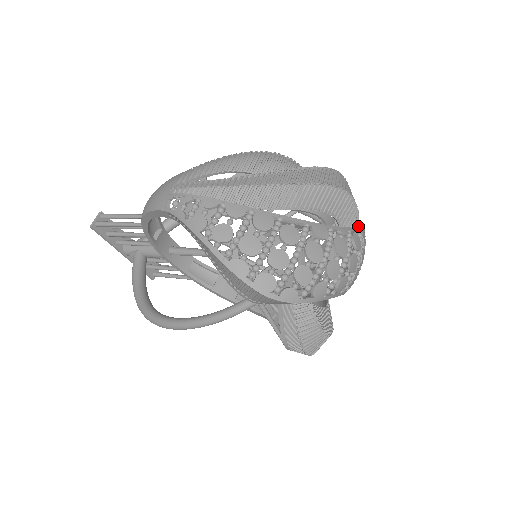
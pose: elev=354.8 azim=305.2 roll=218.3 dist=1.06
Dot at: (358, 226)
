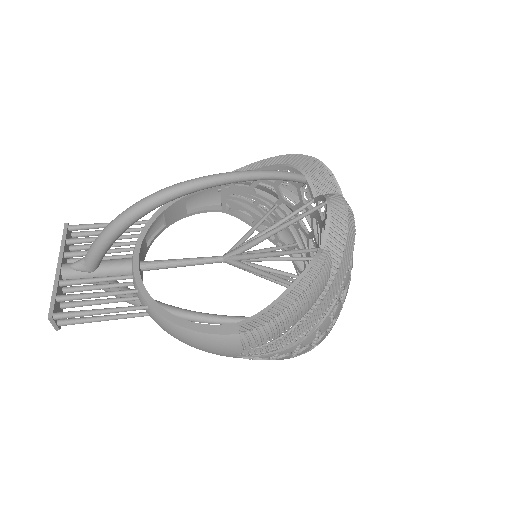
Dot at: occluded
